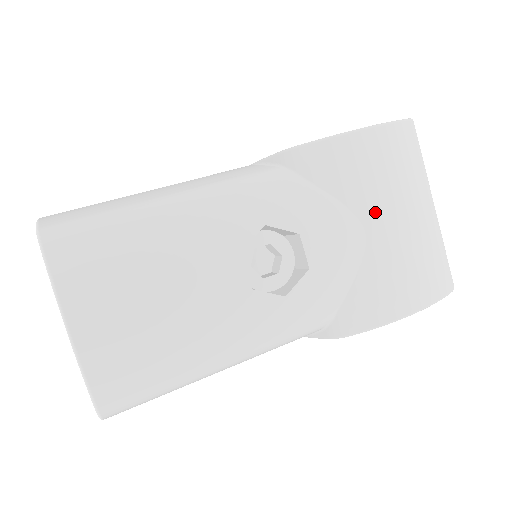
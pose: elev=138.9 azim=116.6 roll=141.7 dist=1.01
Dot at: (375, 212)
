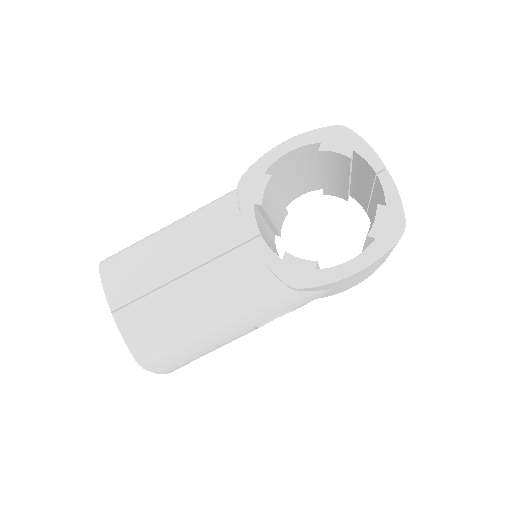
Dot at: (345, 284)
